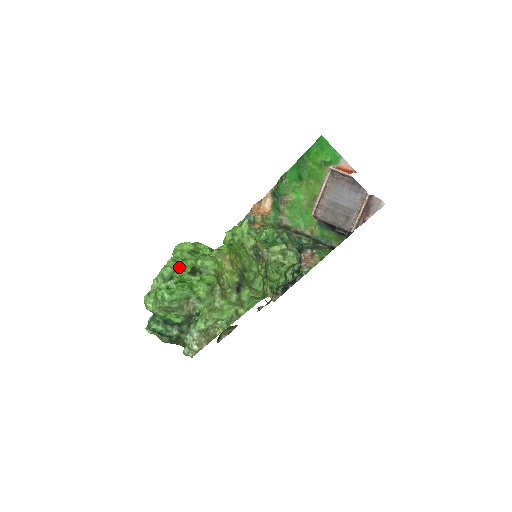
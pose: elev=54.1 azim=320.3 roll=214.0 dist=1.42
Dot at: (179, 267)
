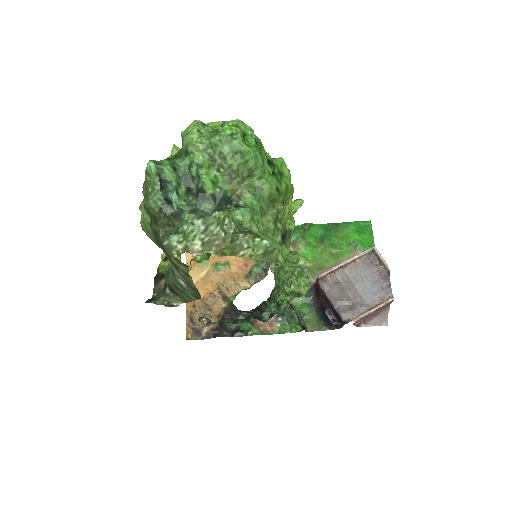
Dot at: occluded
